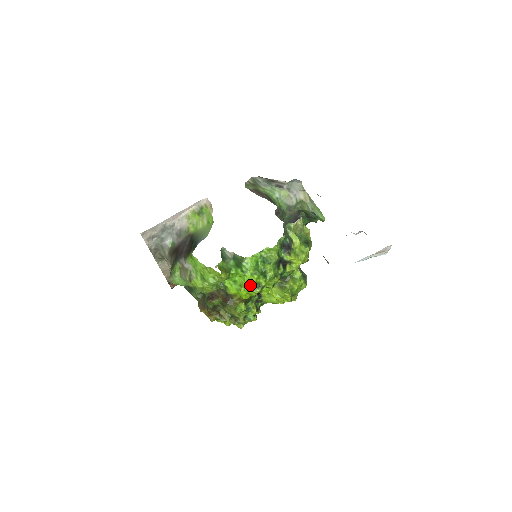
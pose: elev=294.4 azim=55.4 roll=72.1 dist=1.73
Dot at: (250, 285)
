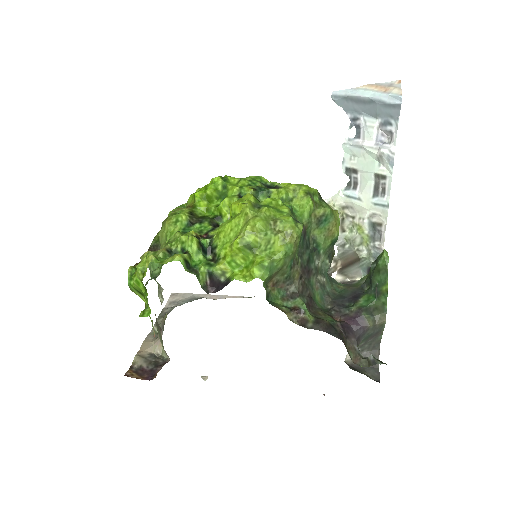
Dot at: occluded
